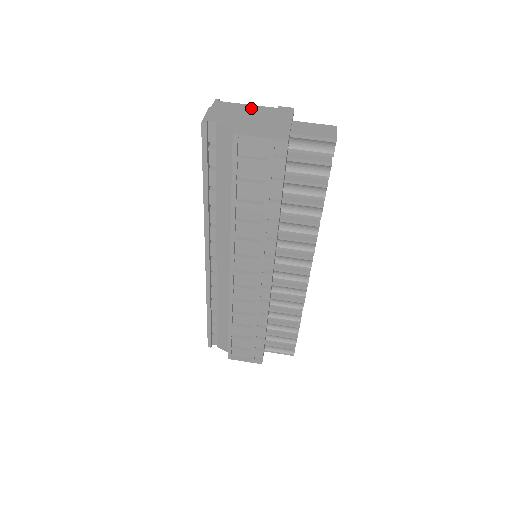
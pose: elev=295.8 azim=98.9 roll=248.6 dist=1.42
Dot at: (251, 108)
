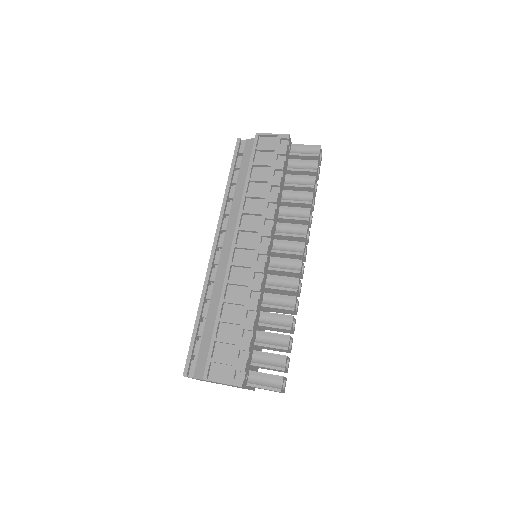
Dot at: occluded
